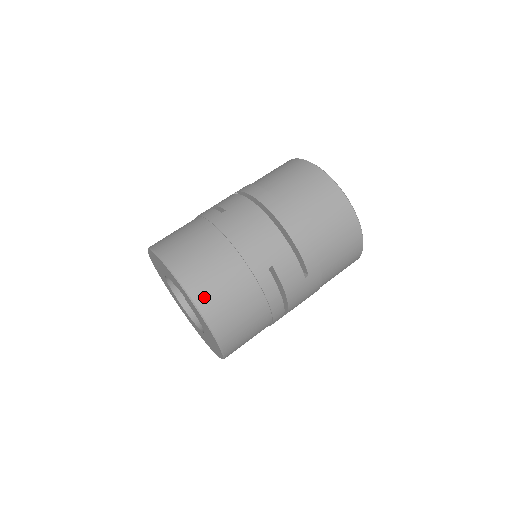
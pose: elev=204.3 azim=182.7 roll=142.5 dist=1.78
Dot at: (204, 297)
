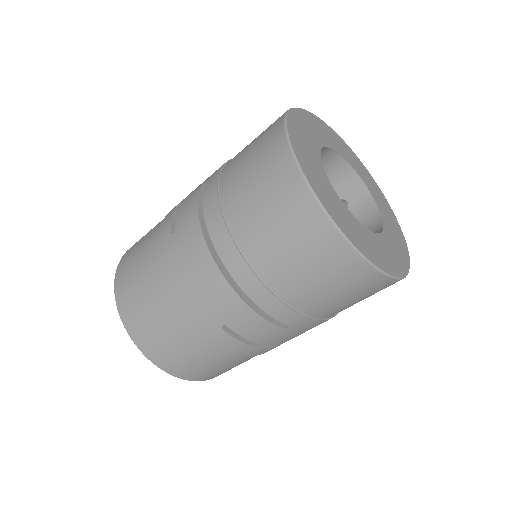
Dot at: (152, 351)
